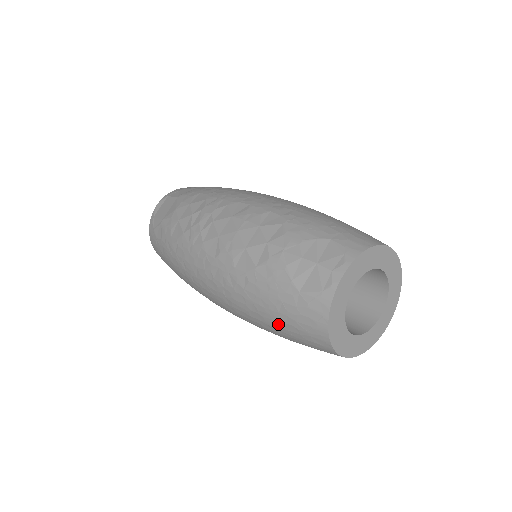
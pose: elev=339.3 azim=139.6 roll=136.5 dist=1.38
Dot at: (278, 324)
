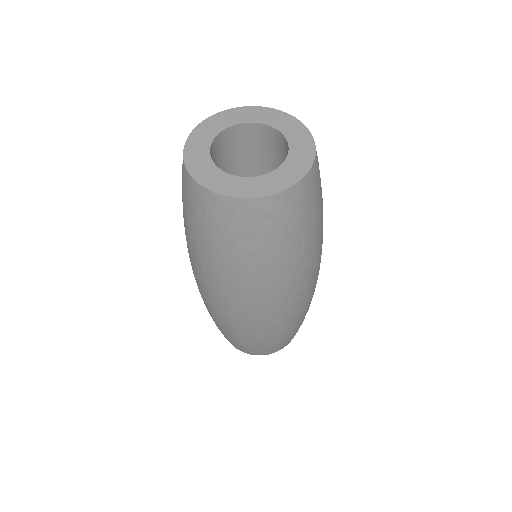
Dot at: (191, 225)
